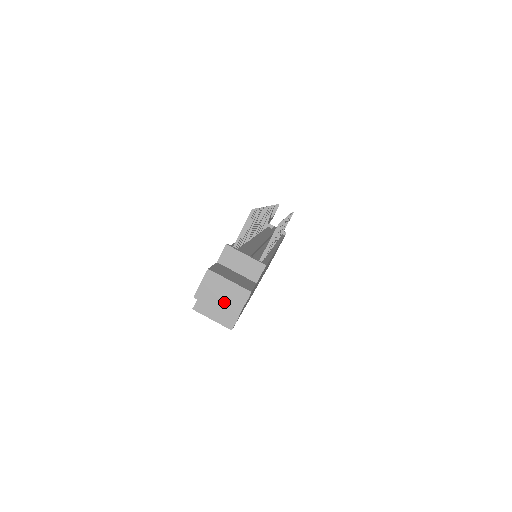
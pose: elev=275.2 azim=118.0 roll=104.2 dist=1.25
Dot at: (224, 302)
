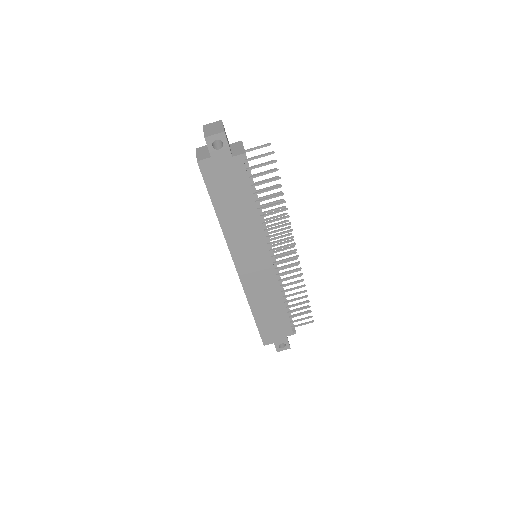
Dot at: (210, 131)
